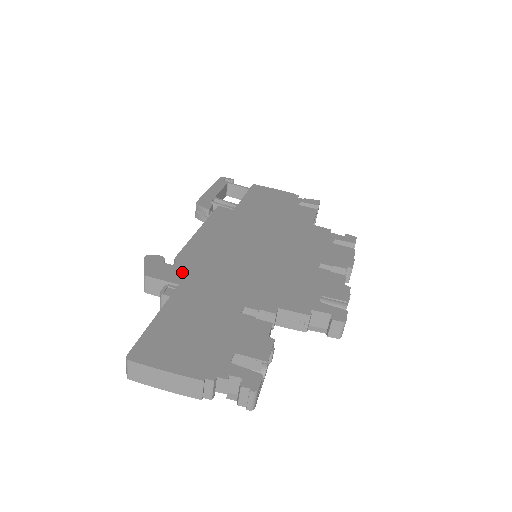
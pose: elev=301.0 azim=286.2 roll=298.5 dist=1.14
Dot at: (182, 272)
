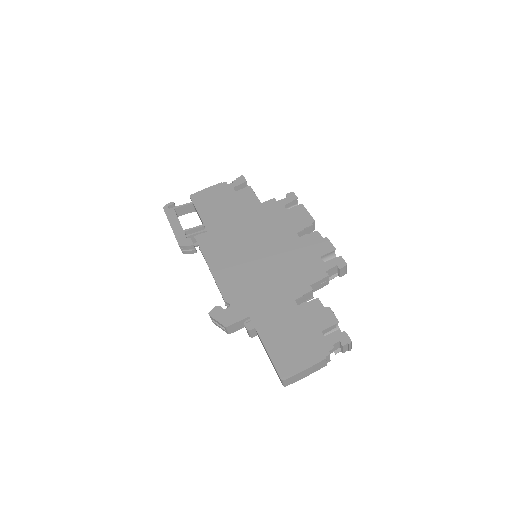
Dot at: (241, 307)
